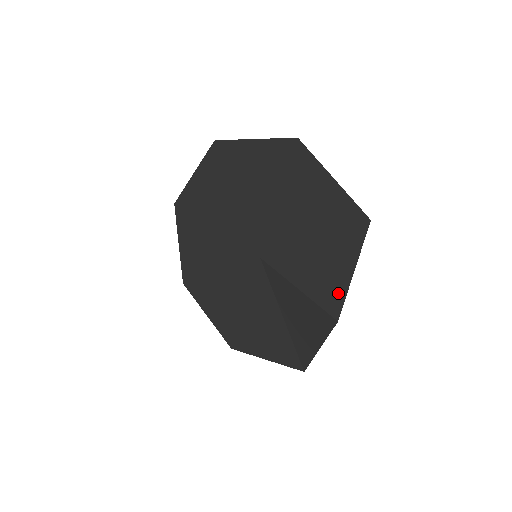
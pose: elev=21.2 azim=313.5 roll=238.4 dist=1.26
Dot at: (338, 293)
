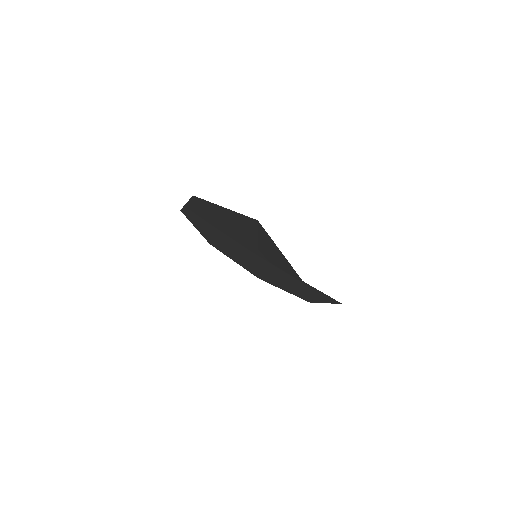
Dot at: (290, 267)
